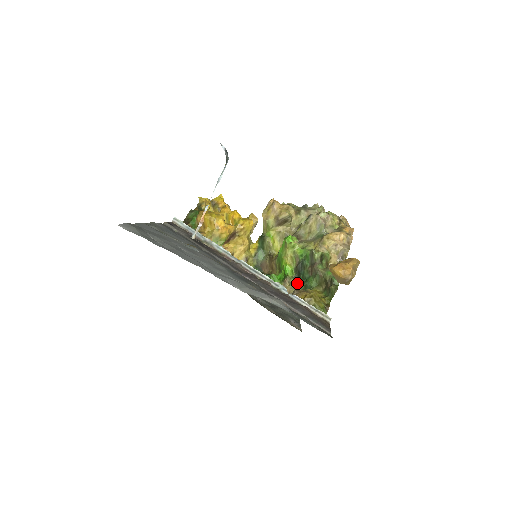
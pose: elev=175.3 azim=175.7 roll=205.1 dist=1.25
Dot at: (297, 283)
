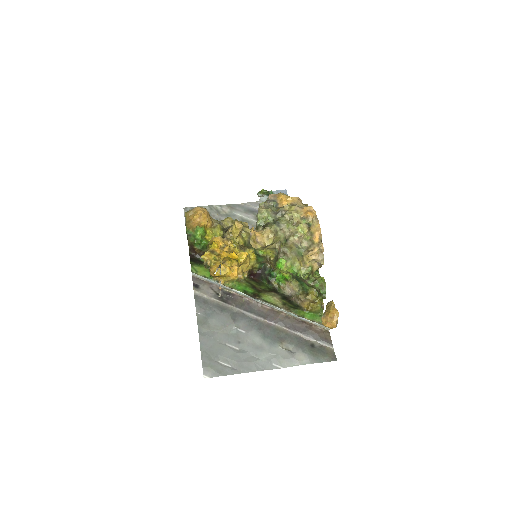
Dot at: (296, 283)
